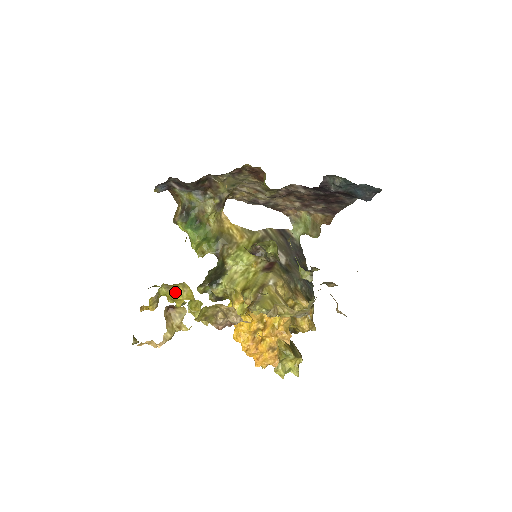
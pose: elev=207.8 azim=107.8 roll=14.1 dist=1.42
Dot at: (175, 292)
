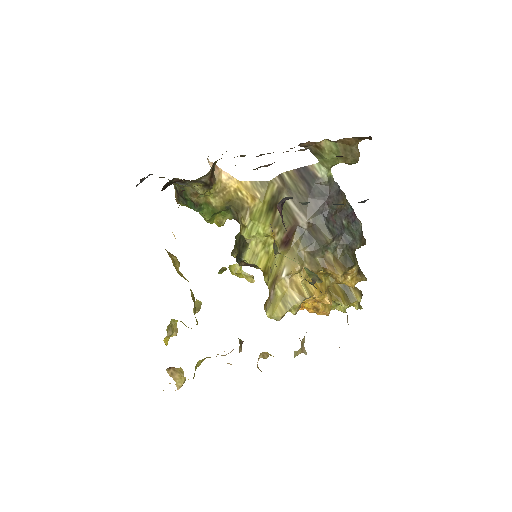
Dot at: (184, 324)
